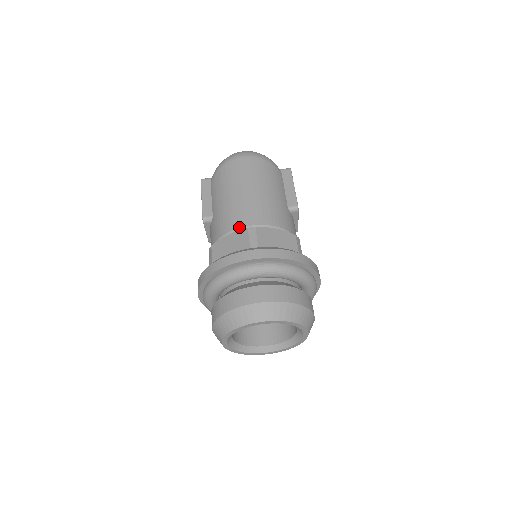
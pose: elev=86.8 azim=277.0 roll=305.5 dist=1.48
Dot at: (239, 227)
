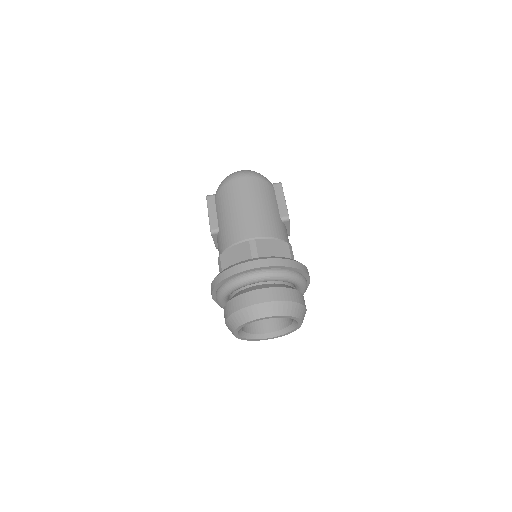
Dot at: (242, 240)
